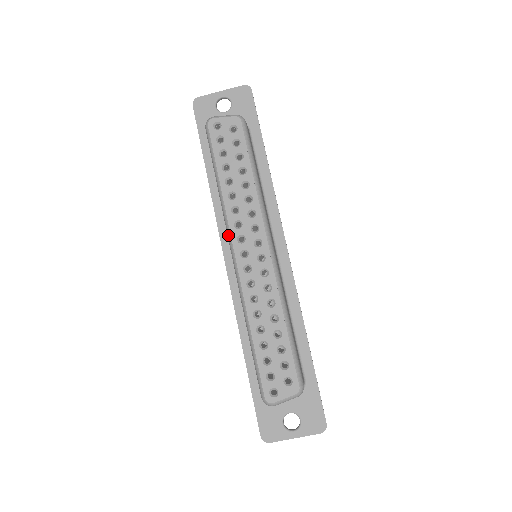
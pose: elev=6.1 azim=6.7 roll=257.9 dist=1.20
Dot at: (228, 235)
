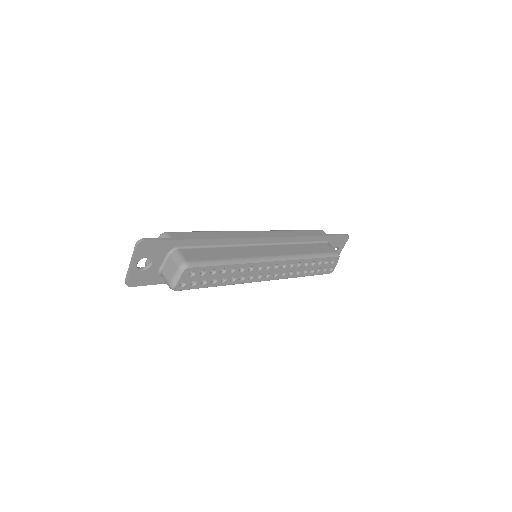
Dot at: occluded
